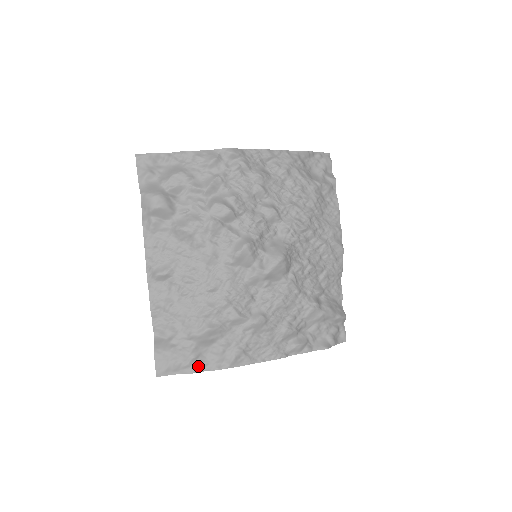
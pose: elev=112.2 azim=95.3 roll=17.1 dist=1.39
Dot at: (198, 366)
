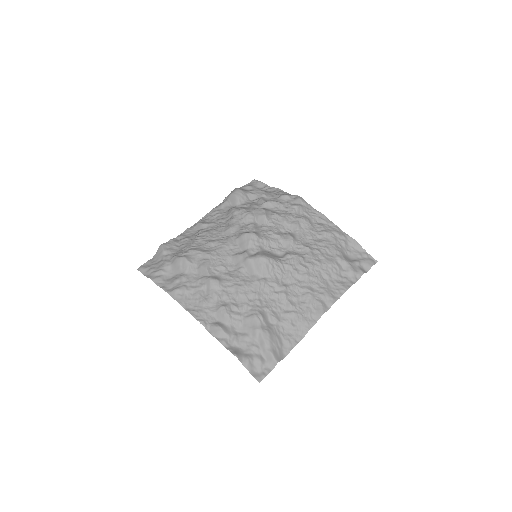
Dot at: (158, 278)
